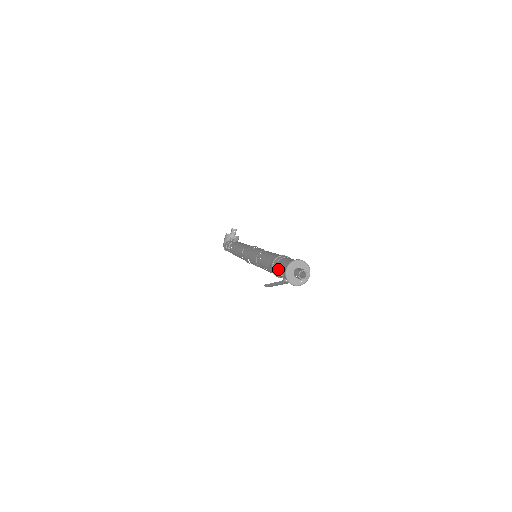
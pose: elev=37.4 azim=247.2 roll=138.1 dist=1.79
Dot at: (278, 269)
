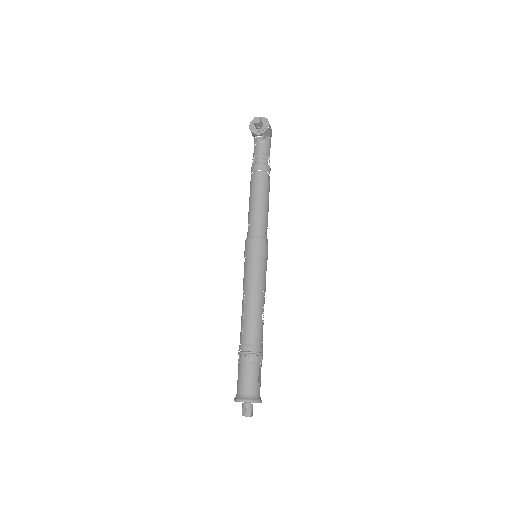
Dot at: occluded
